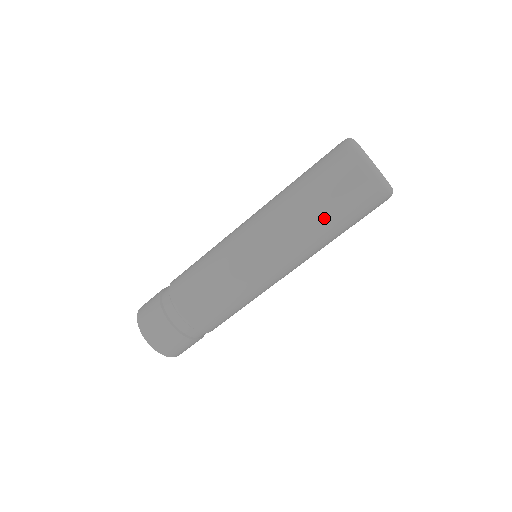
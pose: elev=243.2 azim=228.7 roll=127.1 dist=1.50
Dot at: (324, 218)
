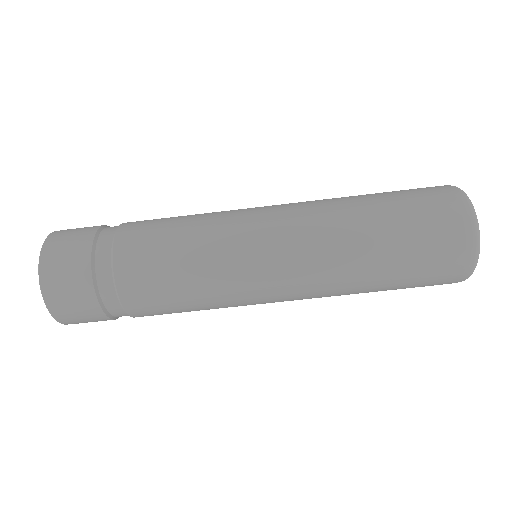
Dot at: (380, 290)
